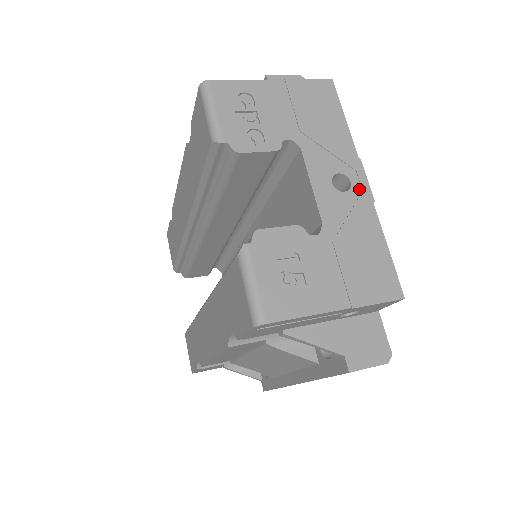
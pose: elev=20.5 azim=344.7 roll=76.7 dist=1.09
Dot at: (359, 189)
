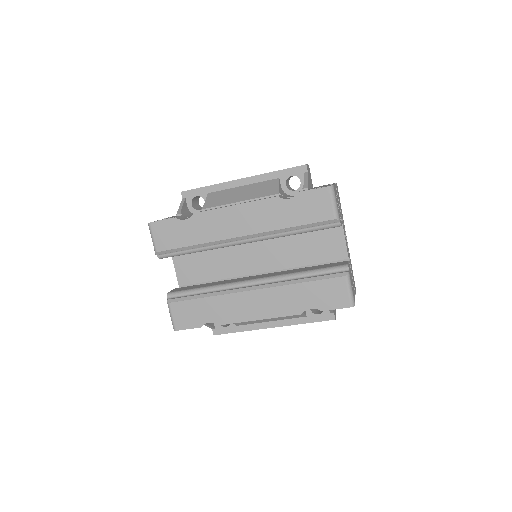
Dot at: occluded
